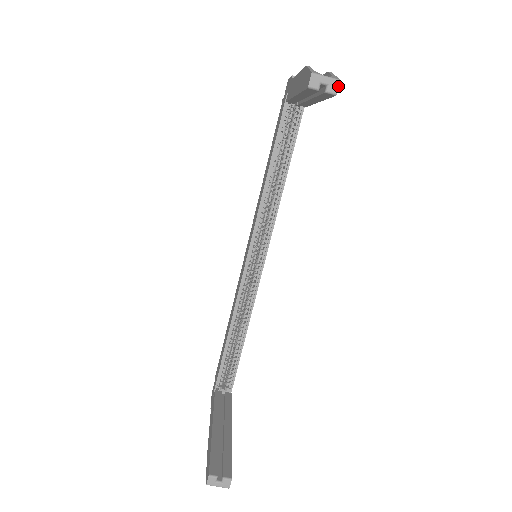
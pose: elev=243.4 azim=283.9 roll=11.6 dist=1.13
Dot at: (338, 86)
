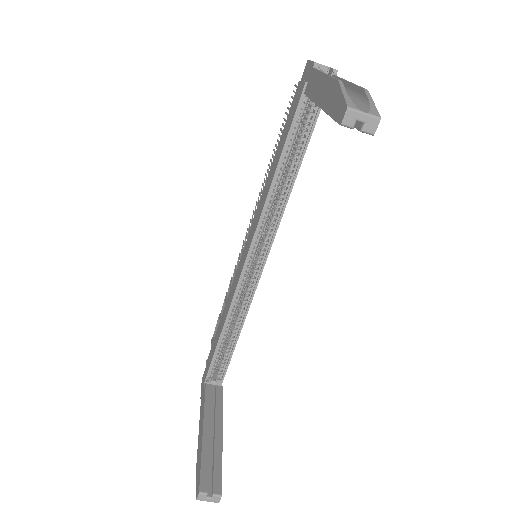
Dot at: (377, 125)
